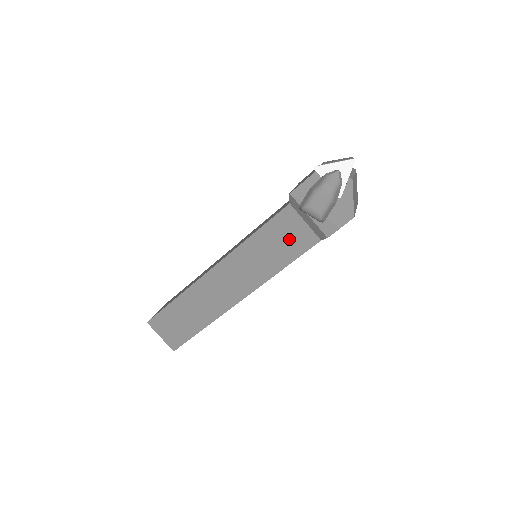
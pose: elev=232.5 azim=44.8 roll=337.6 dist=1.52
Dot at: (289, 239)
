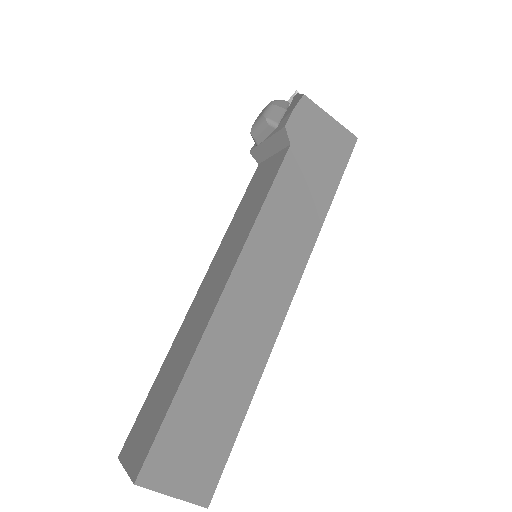
Dot at: (263, 181)
